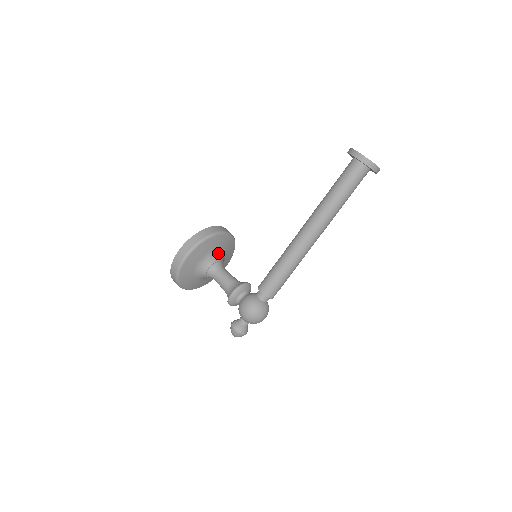
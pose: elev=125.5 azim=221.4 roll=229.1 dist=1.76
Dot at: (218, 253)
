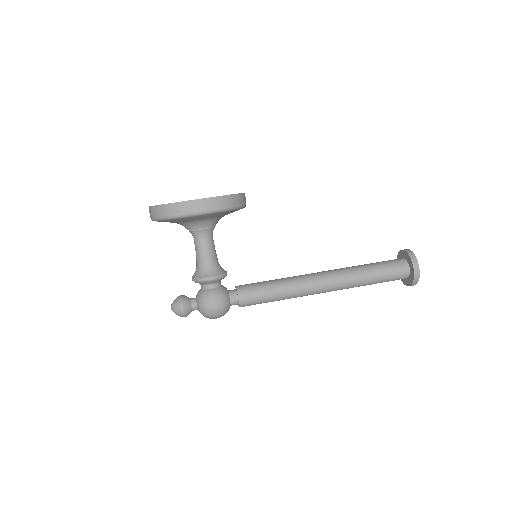
Dot at: occluded
